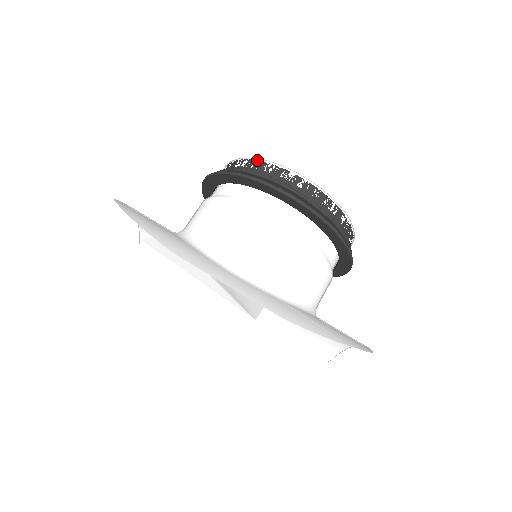
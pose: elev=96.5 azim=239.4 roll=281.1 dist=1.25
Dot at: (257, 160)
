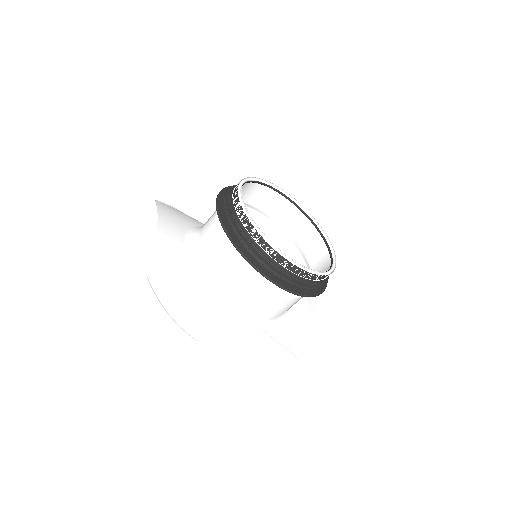
Dot at: (268, 243)
